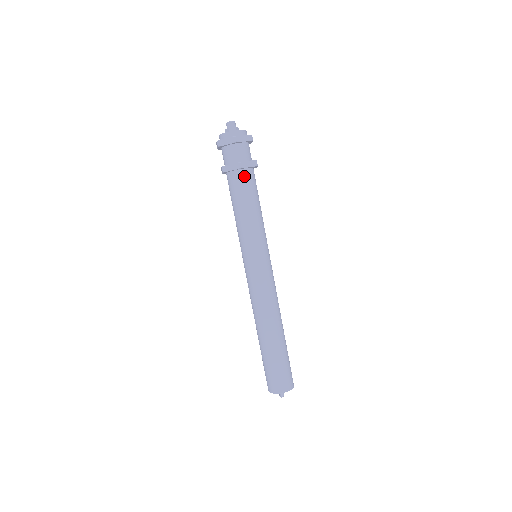
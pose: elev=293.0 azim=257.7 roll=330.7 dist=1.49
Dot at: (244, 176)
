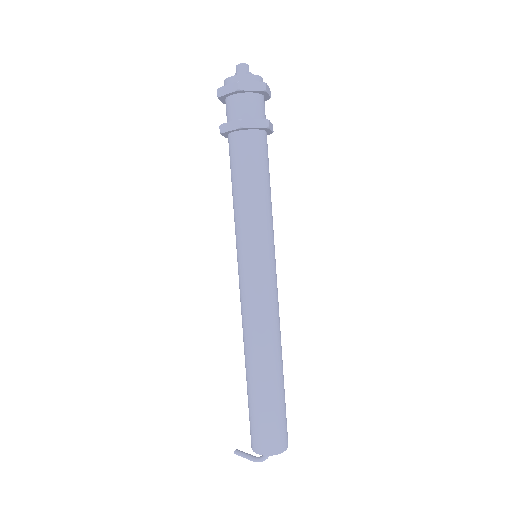
Dot at: (264, 141)
